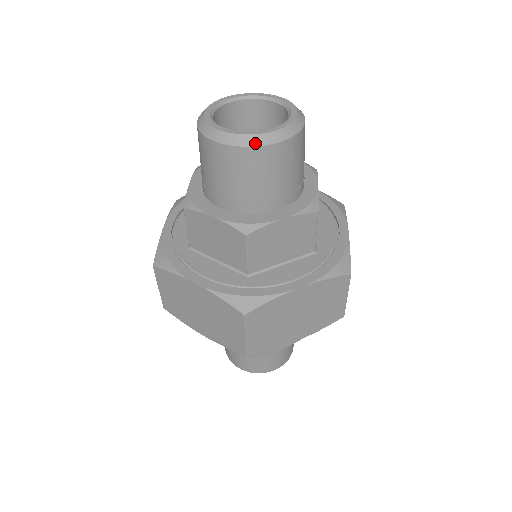
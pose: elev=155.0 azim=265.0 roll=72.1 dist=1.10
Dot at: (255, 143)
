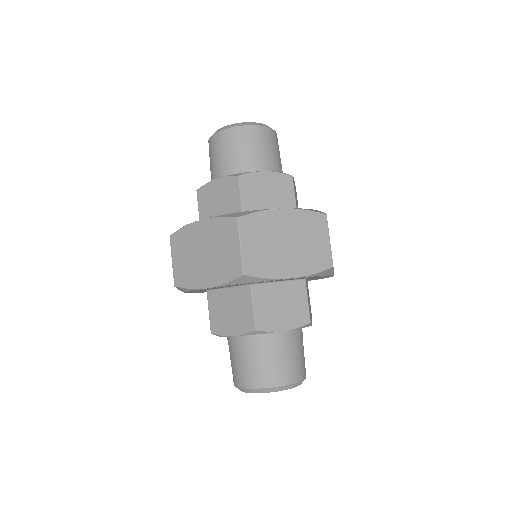
Dot at: occluded
